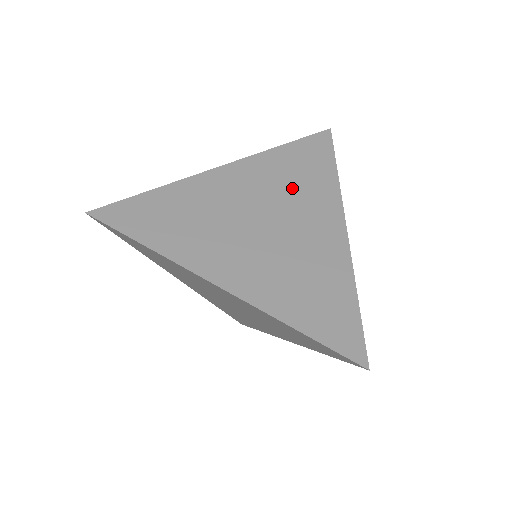
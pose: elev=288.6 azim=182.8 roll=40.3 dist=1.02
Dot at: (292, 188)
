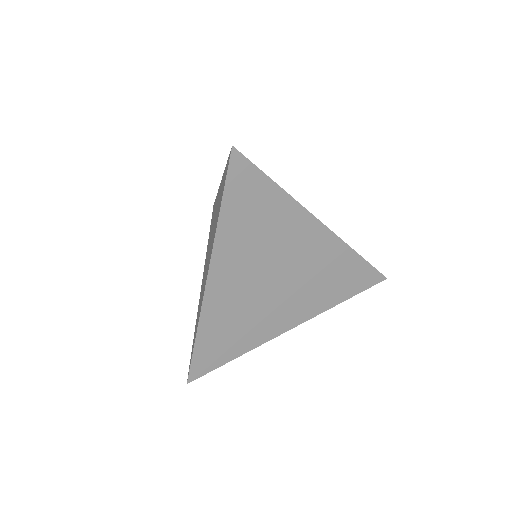
Dot at: occluded
